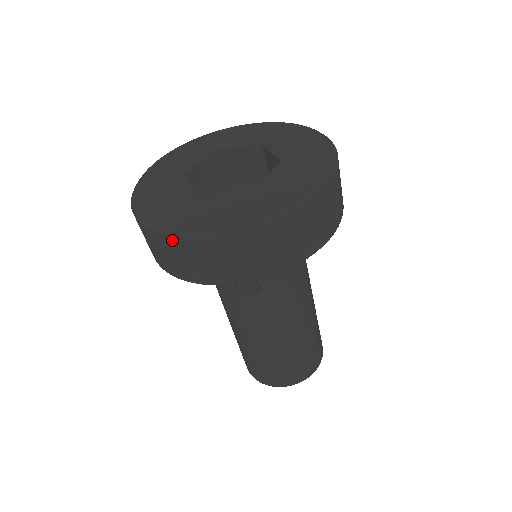
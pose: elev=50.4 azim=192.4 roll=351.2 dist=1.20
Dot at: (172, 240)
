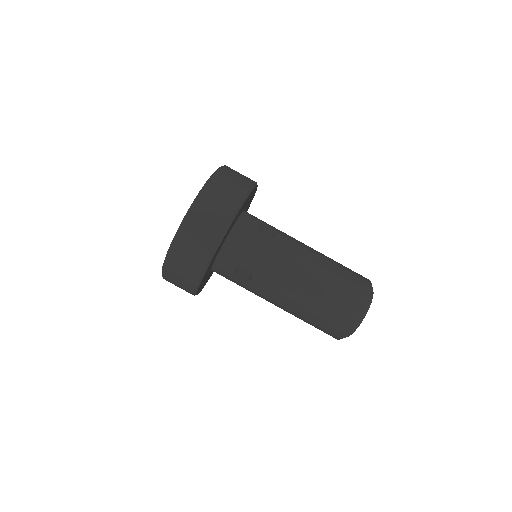
Dot at: (166, 274)
